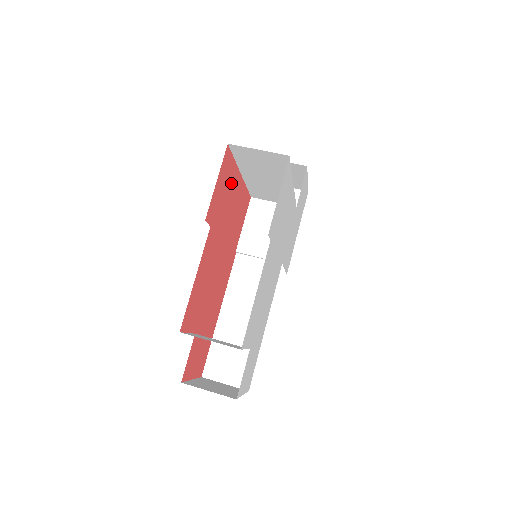
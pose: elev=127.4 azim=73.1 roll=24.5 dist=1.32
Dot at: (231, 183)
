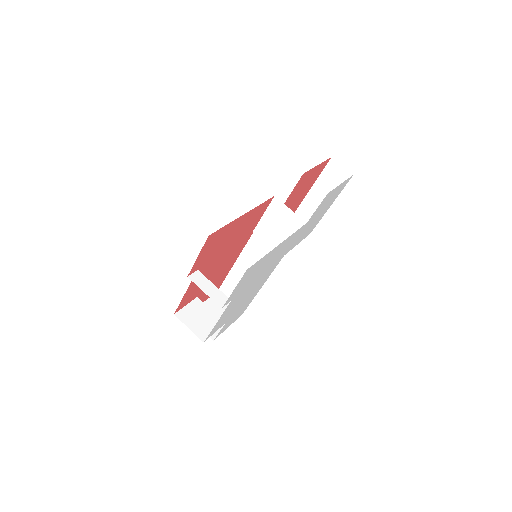
Dot at: (226, 232)
